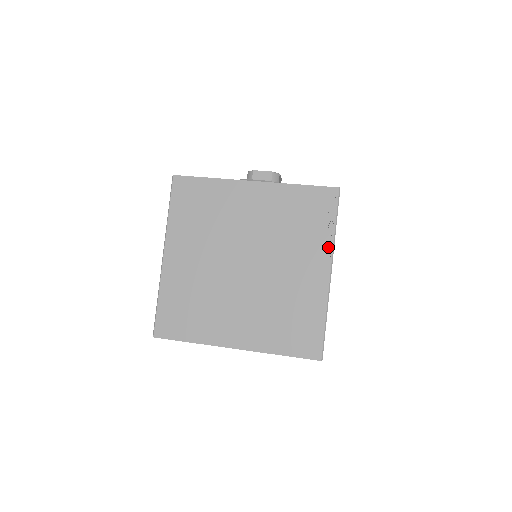
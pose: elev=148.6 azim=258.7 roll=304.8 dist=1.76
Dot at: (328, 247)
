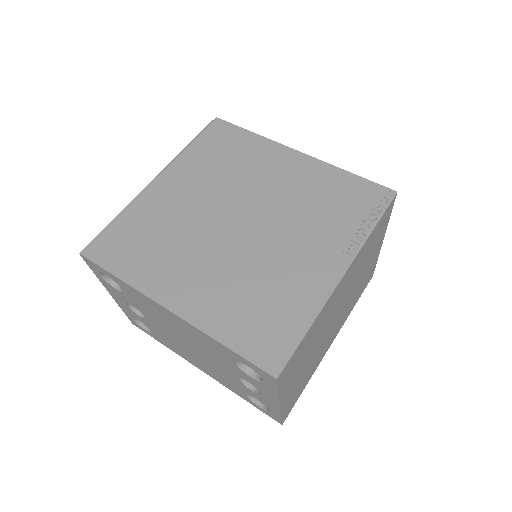
Dot at: (354, 244)
